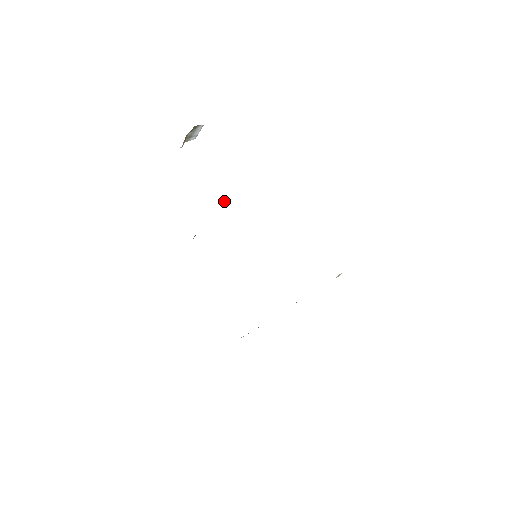
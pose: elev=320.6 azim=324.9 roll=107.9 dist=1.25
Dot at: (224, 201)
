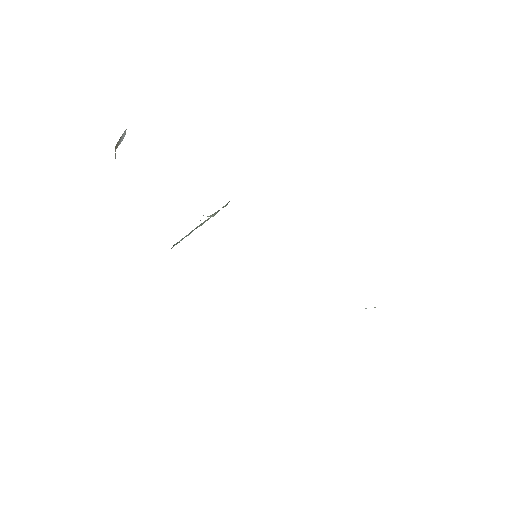
Dot at: occluded
